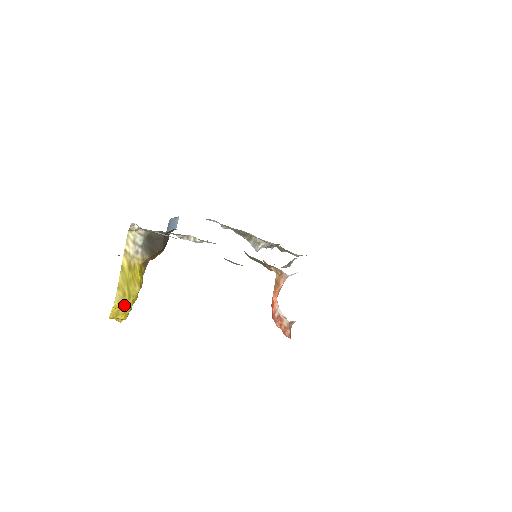
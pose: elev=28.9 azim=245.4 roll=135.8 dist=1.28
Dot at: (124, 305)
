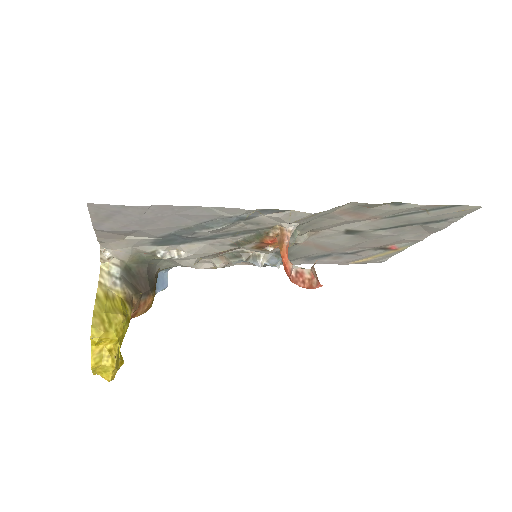
Dot at: (105, 335)
